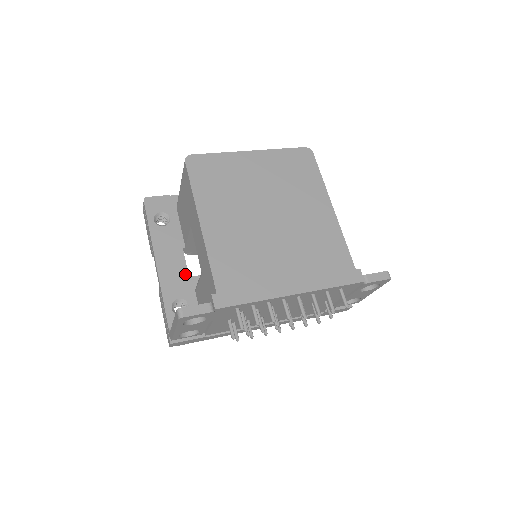
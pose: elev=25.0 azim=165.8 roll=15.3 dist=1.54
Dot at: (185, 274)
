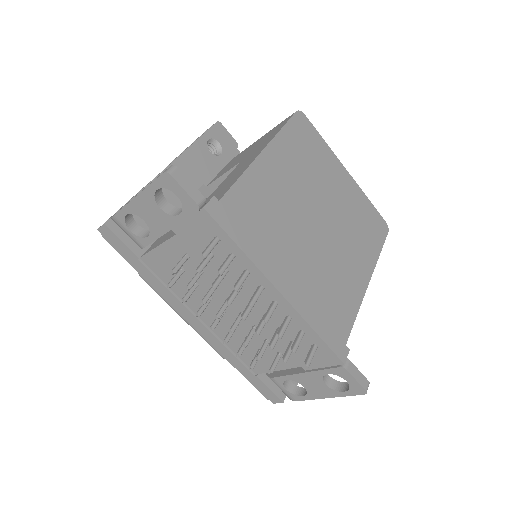
Dot at: occluded
